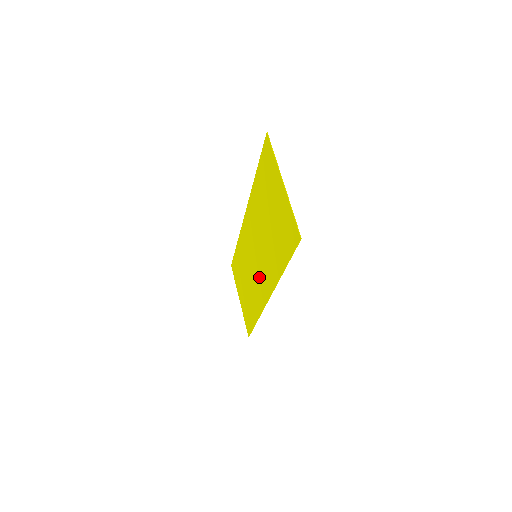
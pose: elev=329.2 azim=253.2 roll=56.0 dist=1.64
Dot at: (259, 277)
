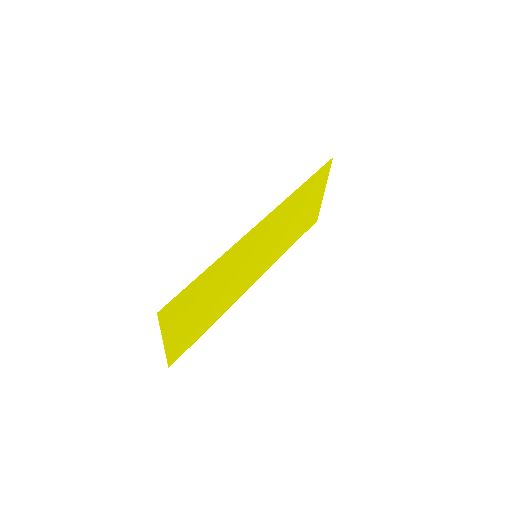
Dot at: (259, 264)
